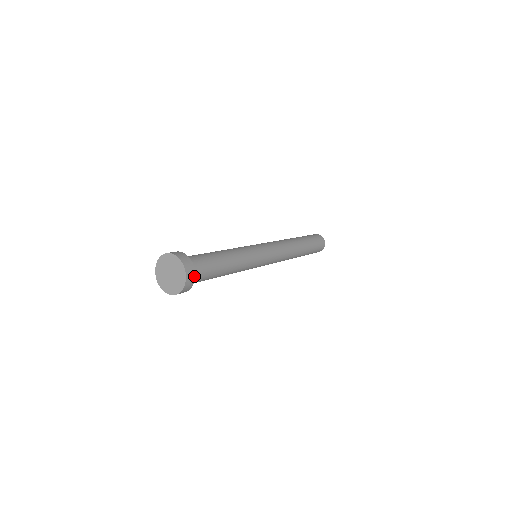
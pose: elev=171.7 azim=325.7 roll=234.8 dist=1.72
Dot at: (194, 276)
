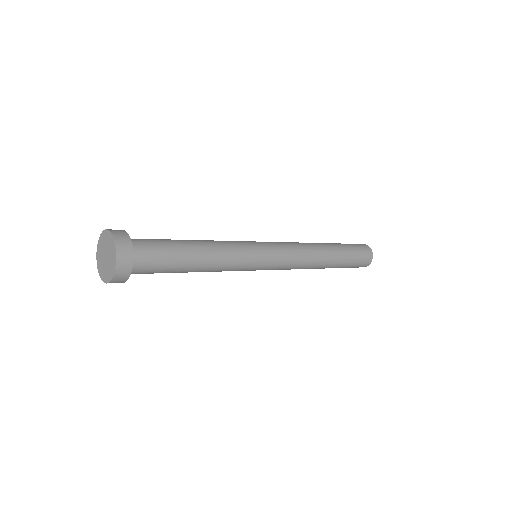
Dot at: (131, 259)
